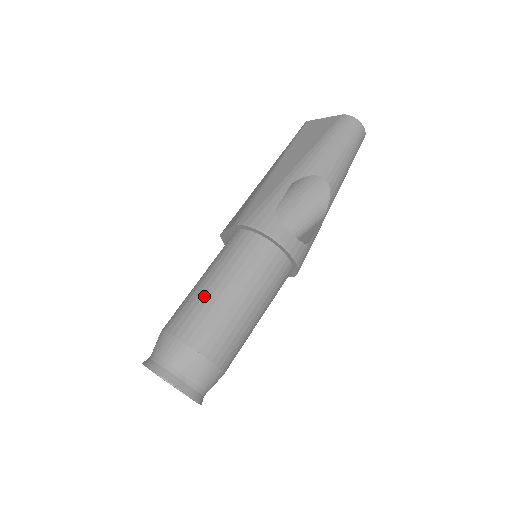
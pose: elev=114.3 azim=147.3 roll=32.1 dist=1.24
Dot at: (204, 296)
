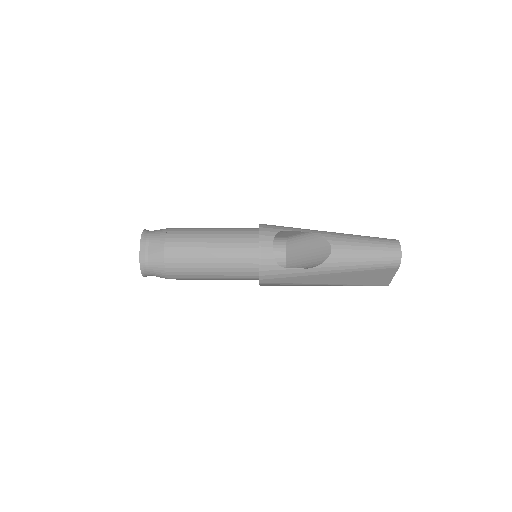
Dot at: (200, 229)
